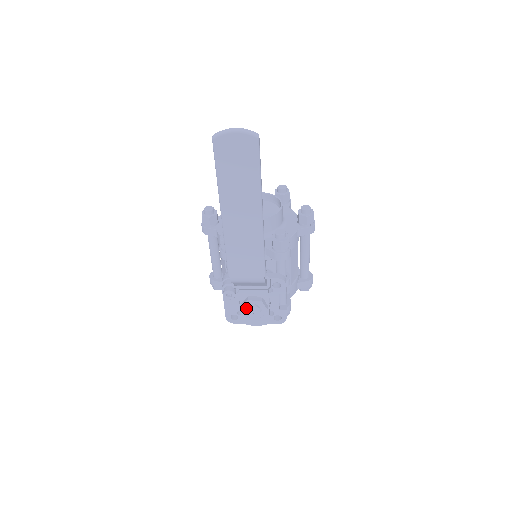
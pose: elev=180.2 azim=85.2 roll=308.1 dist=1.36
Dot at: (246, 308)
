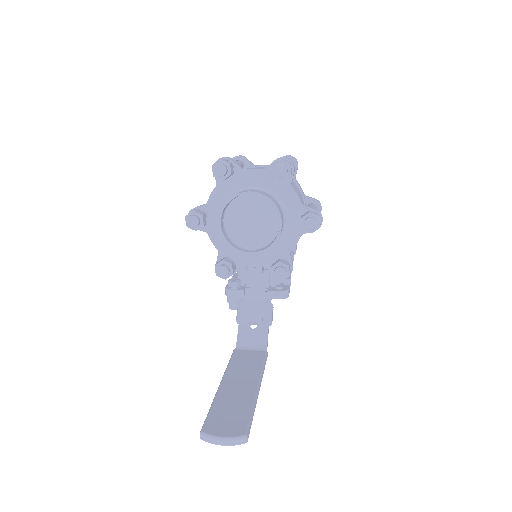
Dot at: occluded
